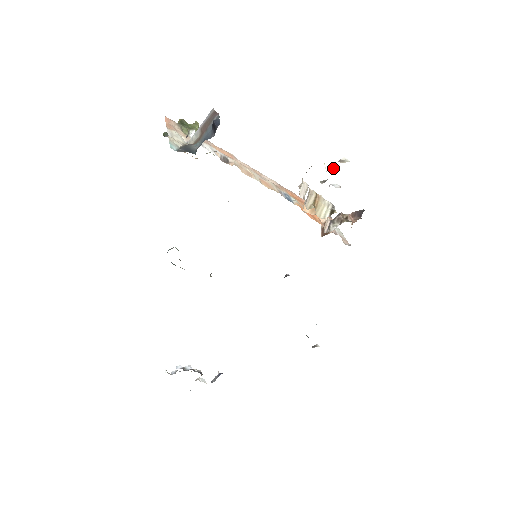
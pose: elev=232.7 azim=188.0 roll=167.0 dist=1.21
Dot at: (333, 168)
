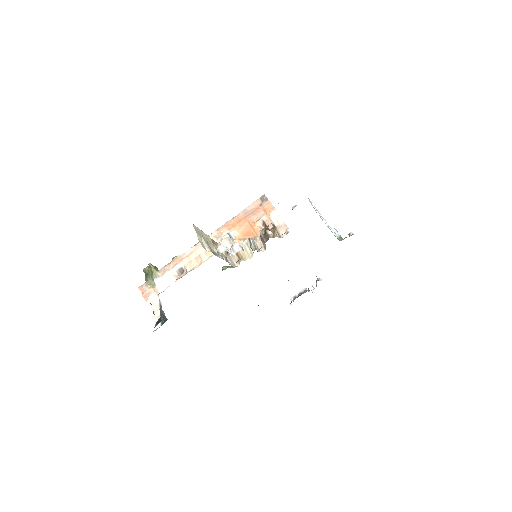
Dot at: occluded
